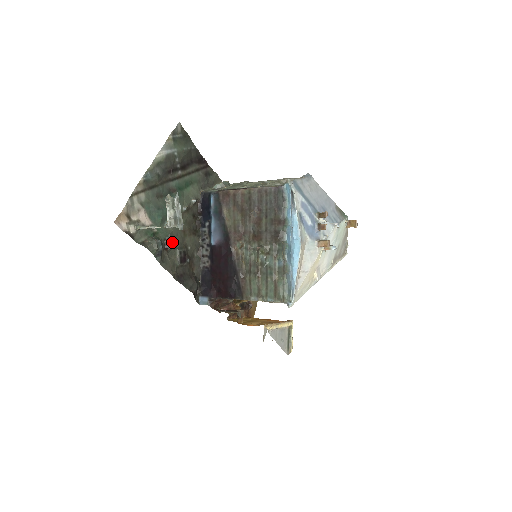
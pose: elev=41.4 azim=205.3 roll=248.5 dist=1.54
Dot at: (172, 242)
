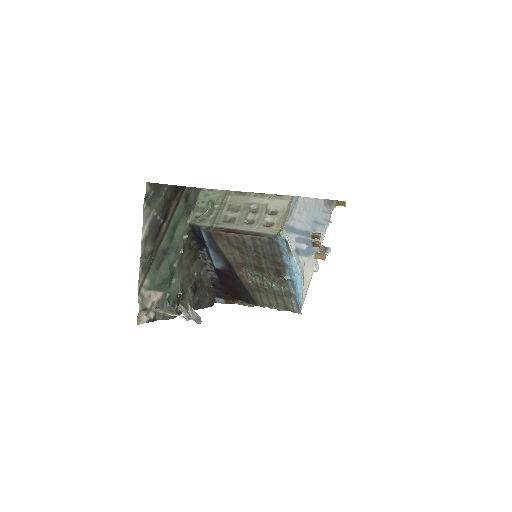
Dot at: (183, 289)
